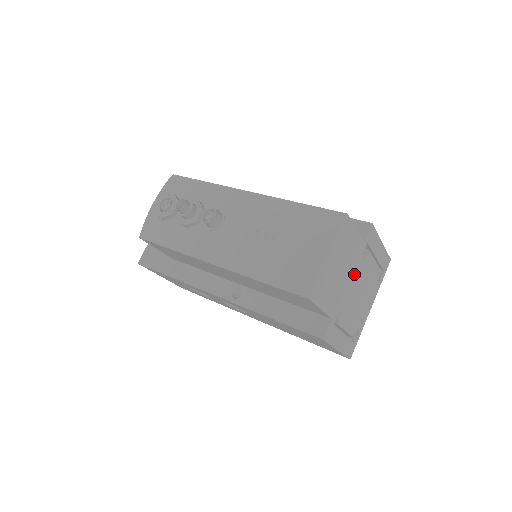
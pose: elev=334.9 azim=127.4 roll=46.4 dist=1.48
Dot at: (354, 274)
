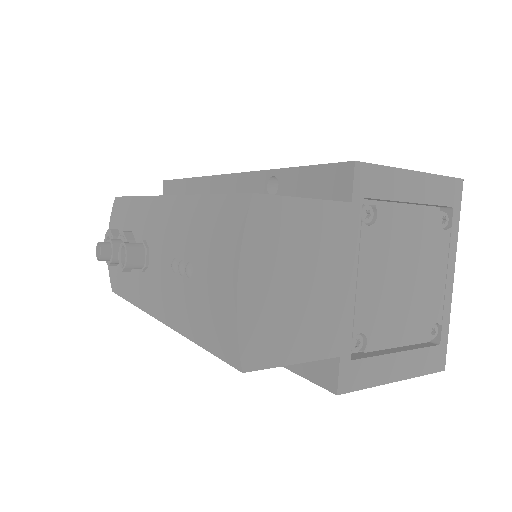
Dot at: (358, 263)
